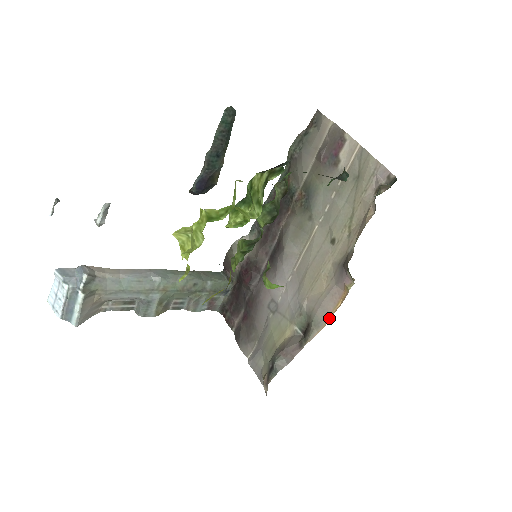
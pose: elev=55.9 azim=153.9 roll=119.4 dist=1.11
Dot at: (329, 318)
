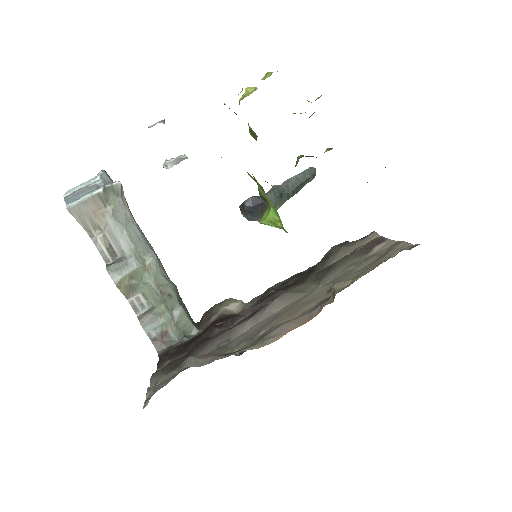
Dot at: (283, 335)
